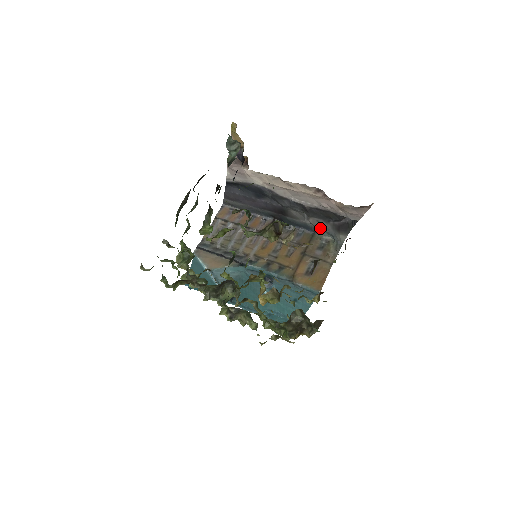
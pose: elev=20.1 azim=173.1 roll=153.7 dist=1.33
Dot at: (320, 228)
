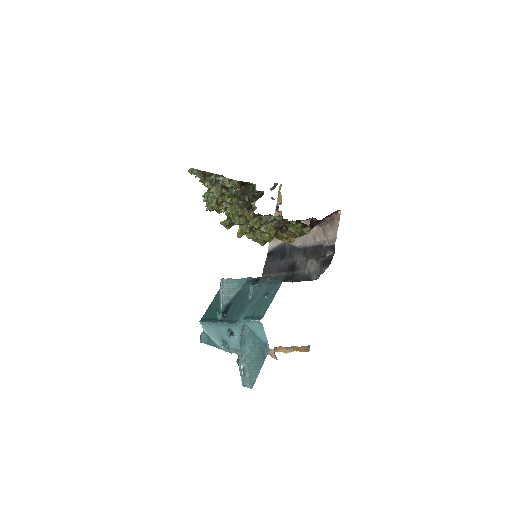
Dot at: (313, 273)
